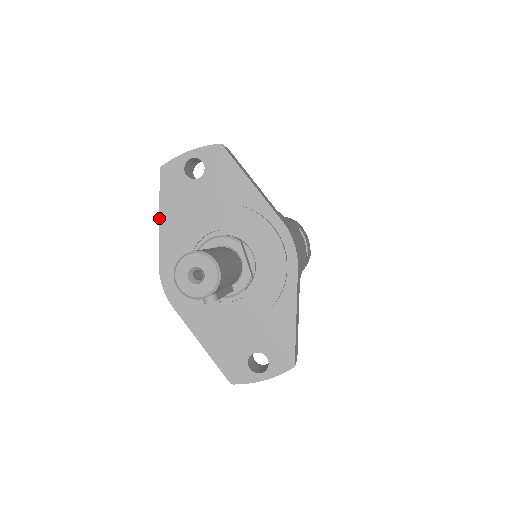
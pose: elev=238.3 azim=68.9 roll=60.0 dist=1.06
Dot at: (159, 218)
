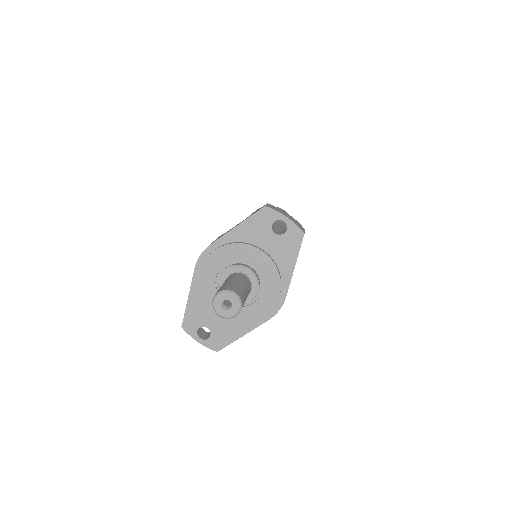
Dot at: (236, 226)
